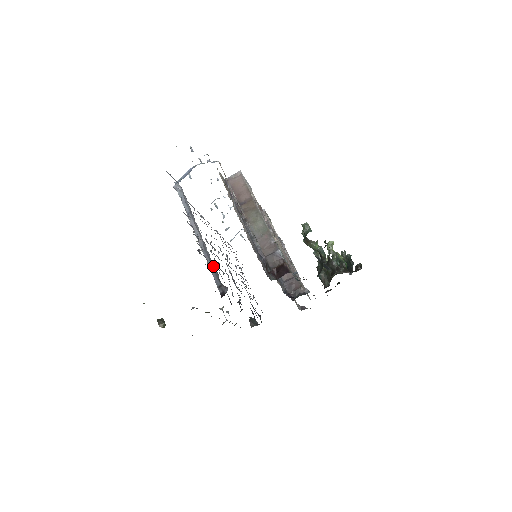
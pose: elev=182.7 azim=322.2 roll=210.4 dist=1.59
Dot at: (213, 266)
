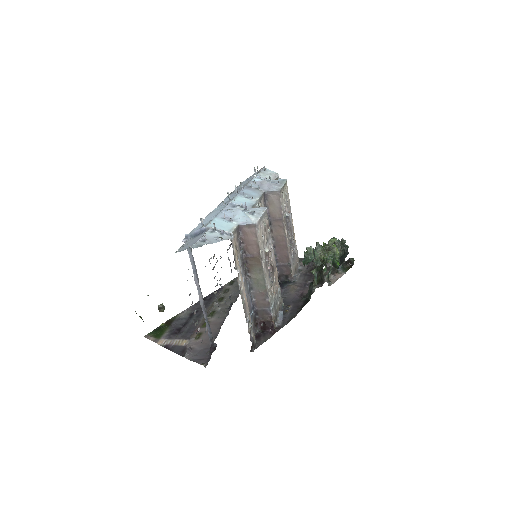
Dot at: (208, 324)
